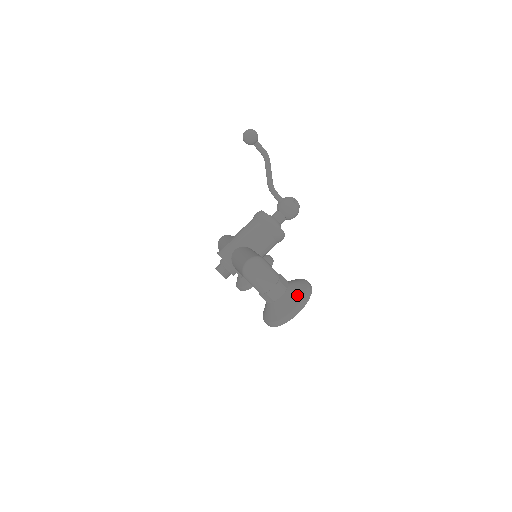
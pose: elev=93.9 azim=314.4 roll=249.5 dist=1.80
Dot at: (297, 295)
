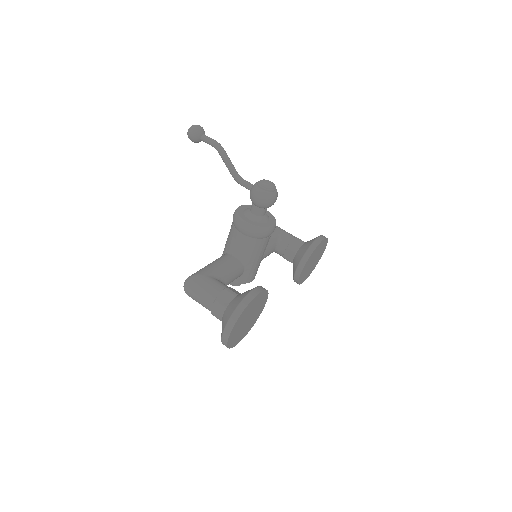
Dot at: (228, 314)
